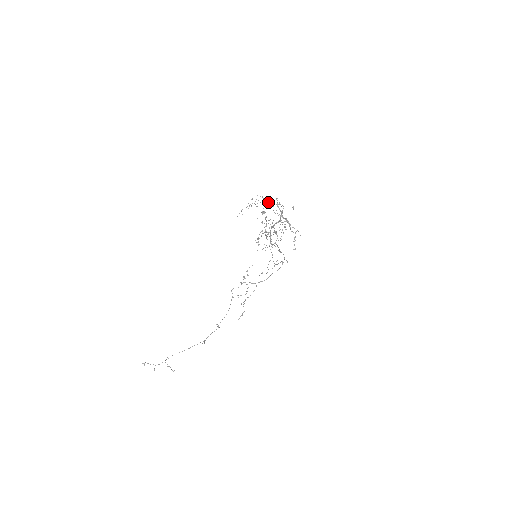
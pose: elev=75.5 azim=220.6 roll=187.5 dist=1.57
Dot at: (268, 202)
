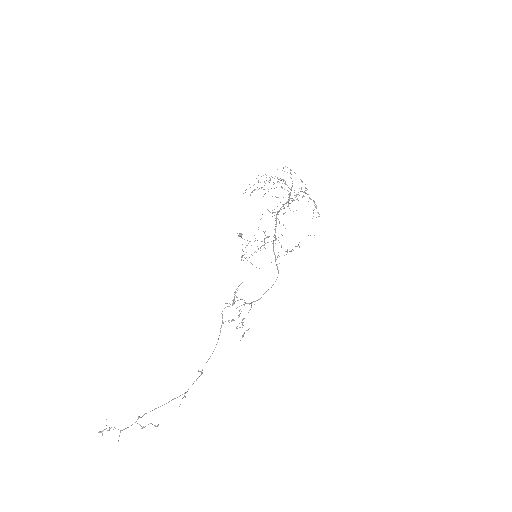
Dot at: (277, 177)
